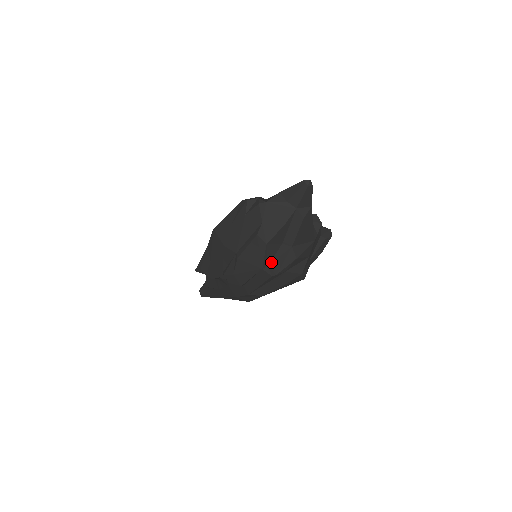
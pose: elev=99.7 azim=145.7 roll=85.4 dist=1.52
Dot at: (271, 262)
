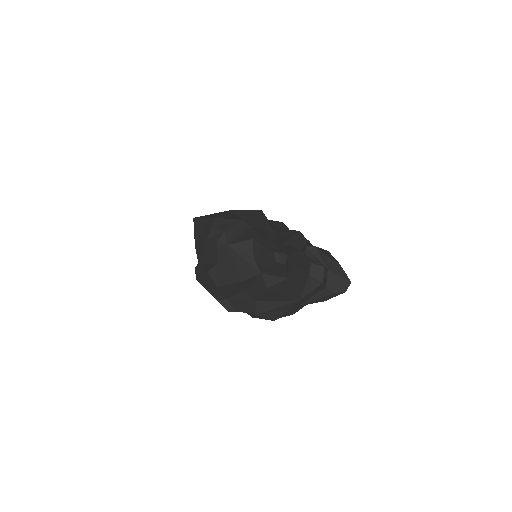
Dot at: (230, 298)
